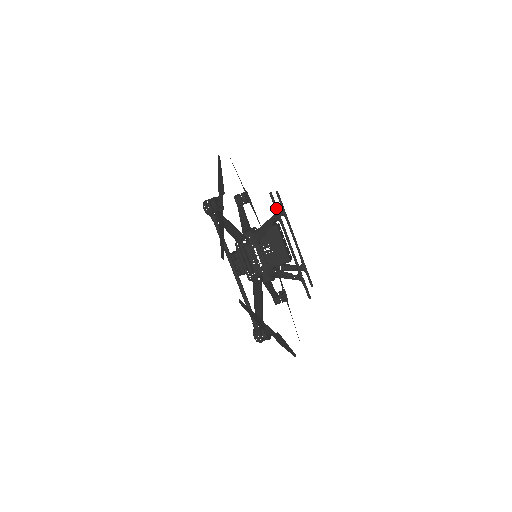
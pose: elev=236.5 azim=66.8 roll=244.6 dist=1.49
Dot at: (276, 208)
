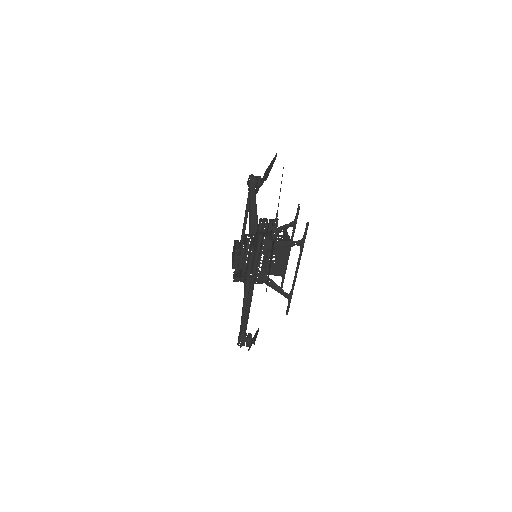
Dot at: (305, 237)
